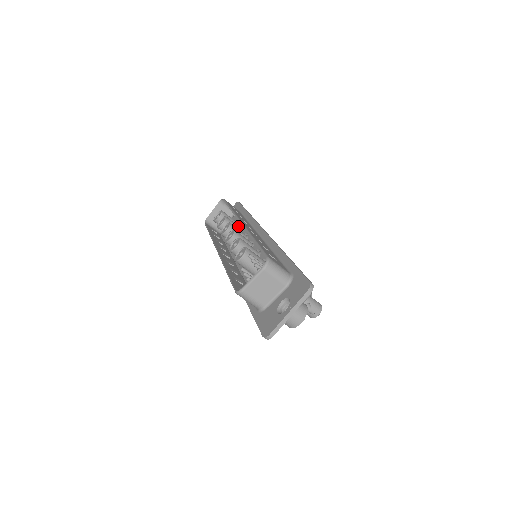
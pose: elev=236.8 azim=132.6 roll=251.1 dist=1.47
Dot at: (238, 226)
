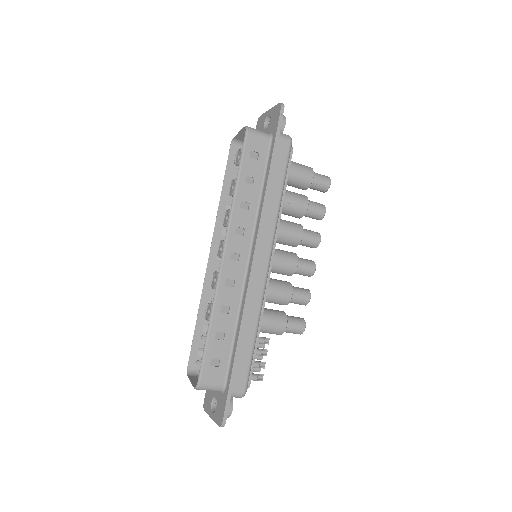
Dot at: occluded
